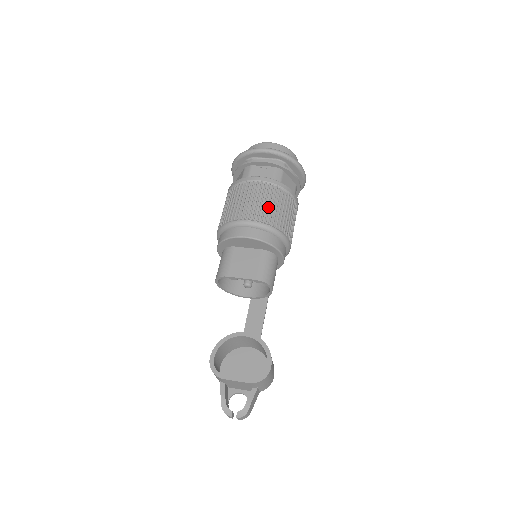
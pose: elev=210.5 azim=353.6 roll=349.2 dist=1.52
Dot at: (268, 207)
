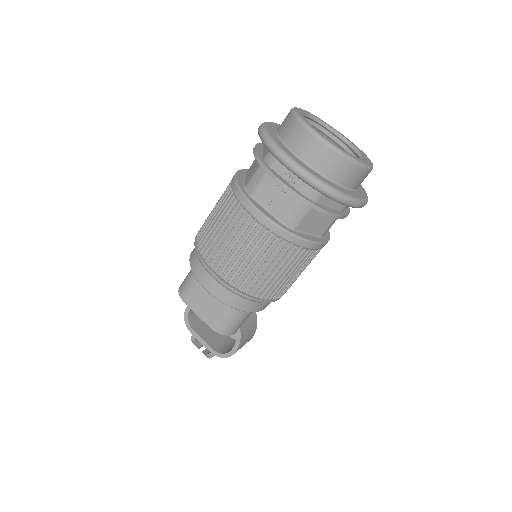
Dot at: (250, 268)
